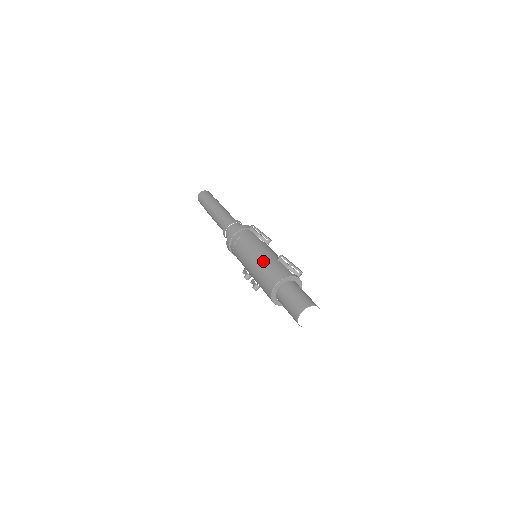
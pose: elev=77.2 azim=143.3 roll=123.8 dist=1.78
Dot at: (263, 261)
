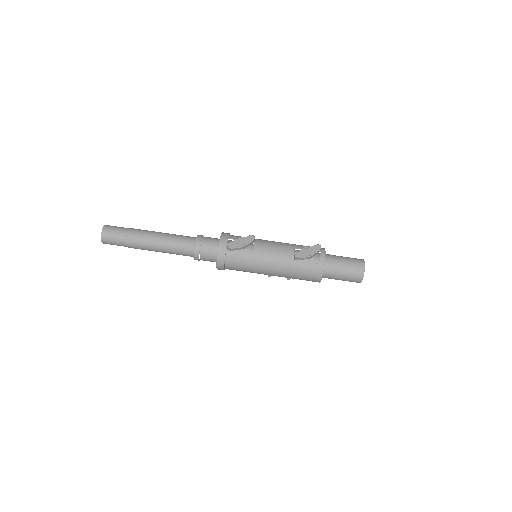
Dot at: (286, 271)
